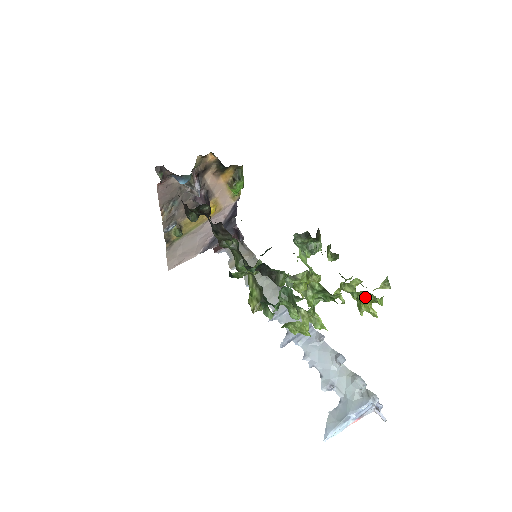
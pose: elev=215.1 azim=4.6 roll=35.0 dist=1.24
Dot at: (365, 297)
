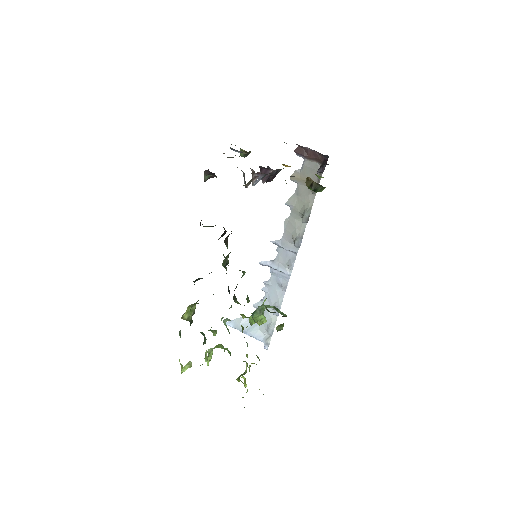
Dot at: (243, 383)
